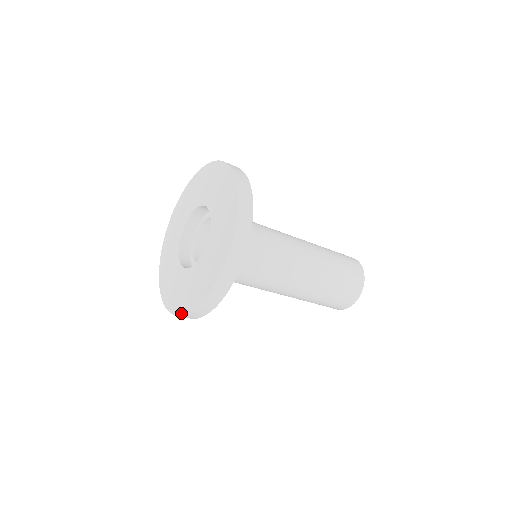
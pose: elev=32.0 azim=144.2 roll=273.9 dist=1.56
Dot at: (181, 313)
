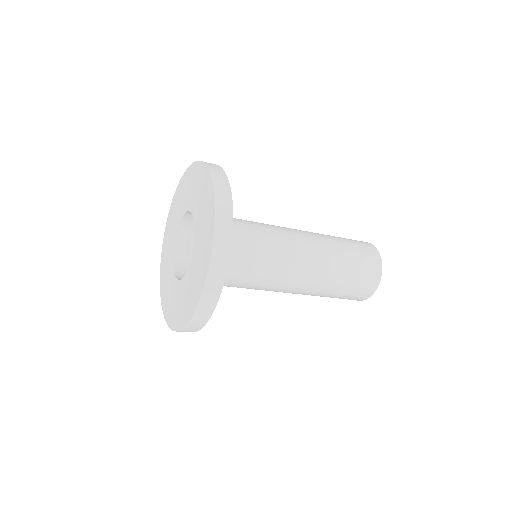
Dot at: (192, 313)
